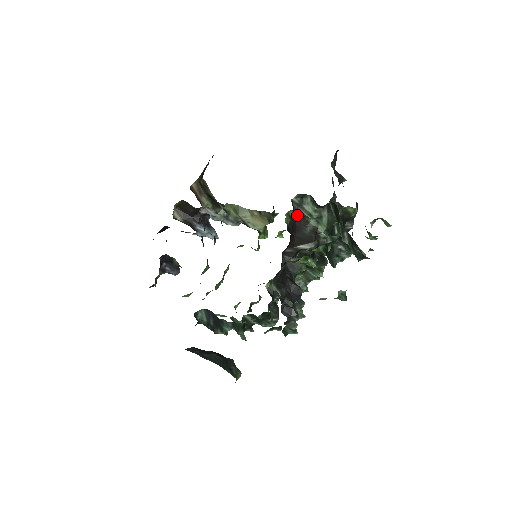
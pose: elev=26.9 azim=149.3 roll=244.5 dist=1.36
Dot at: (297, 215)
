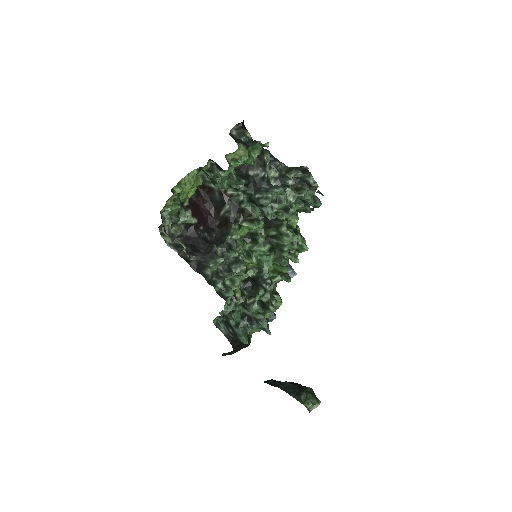
Dot at: (205, 189)
